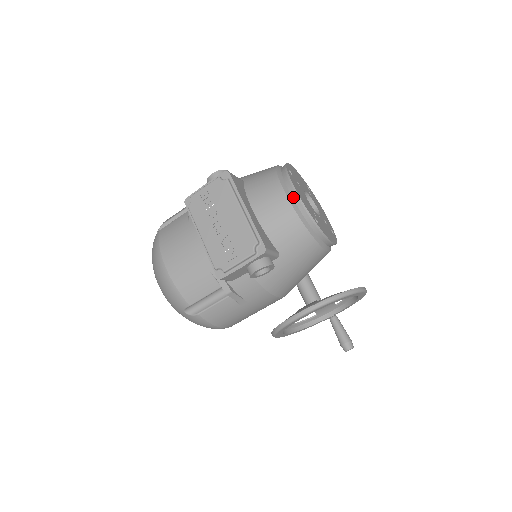
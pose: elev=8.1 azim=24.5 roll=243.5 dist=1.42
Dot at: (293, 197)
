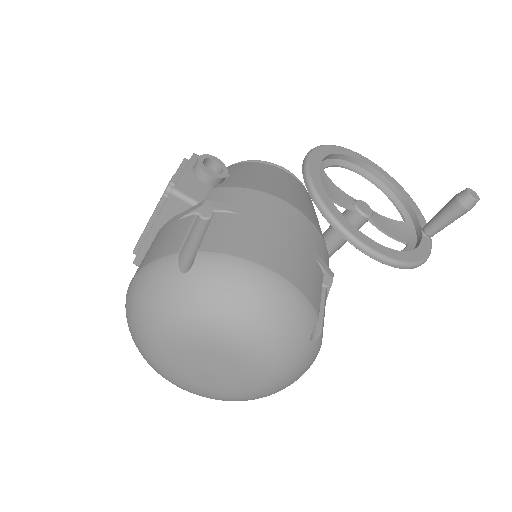
Dot at: occluded
